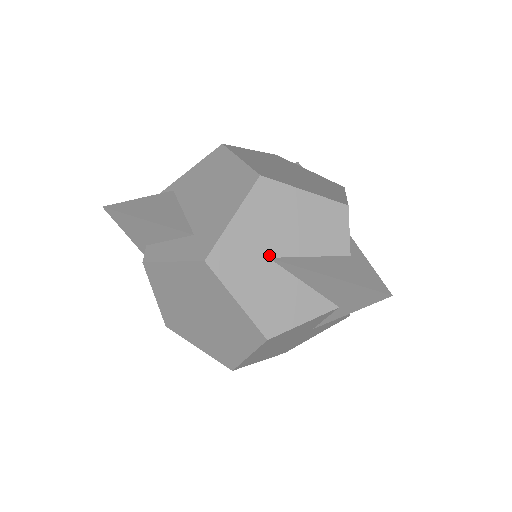
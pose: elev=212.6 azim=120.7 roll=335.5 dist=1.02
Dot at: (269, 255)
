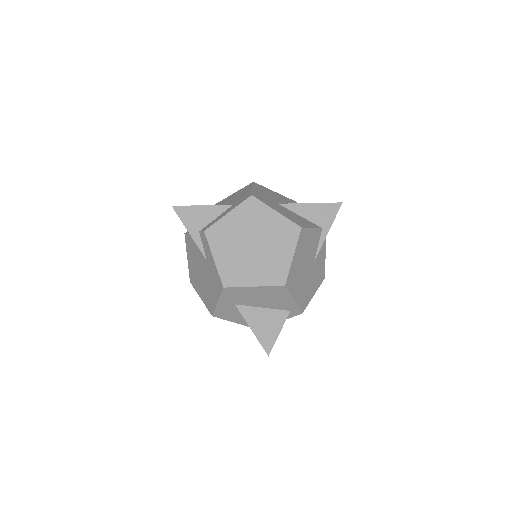
Dot at: (277, 203)
